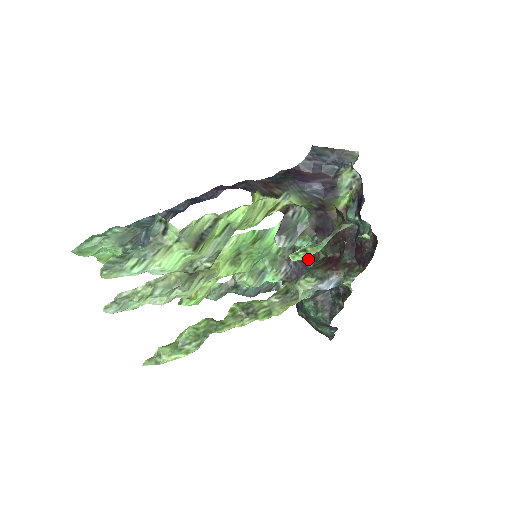
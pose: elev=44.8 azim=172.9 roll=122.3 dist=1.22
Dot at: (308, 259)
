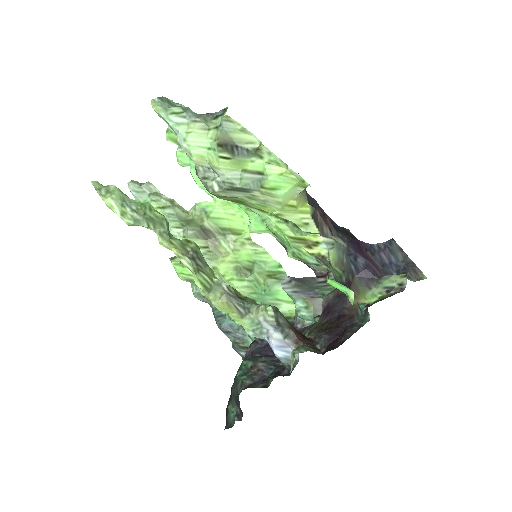
Dot at: occluded
